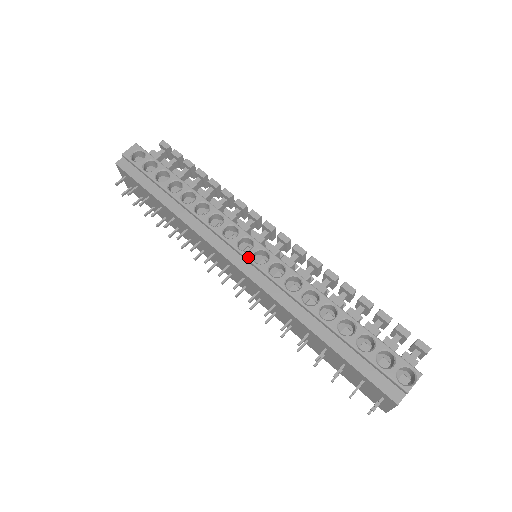
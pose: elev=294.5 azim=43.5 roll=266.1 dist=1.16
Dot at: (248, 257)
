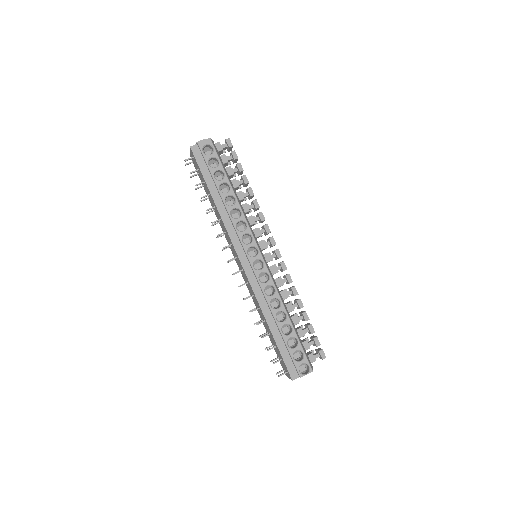
Dot at: (251, 261)
